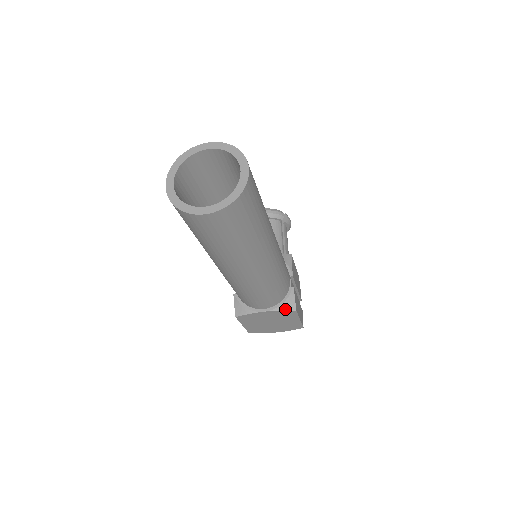
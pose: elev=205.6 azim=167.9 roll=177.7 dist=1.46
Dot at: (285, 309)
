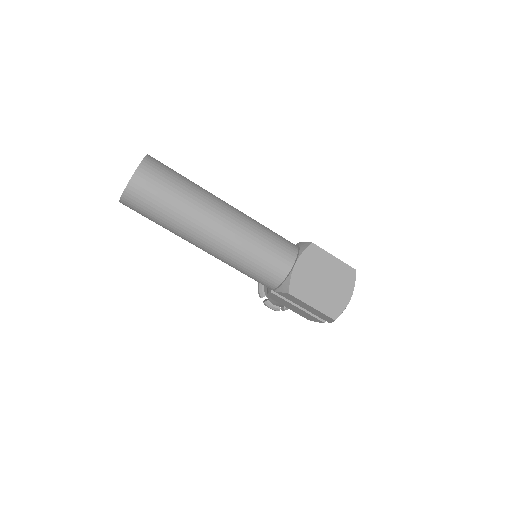
Dot at: (304, 249)
